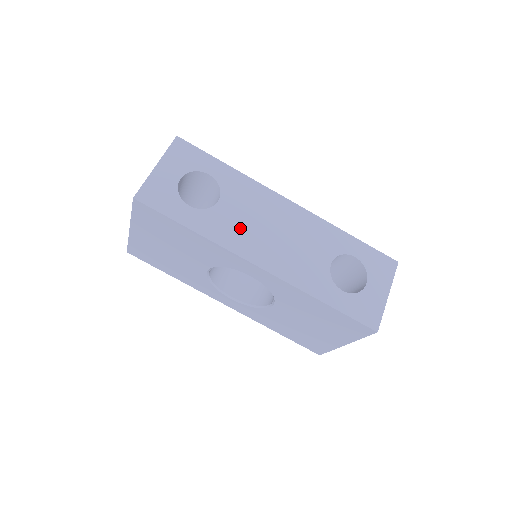
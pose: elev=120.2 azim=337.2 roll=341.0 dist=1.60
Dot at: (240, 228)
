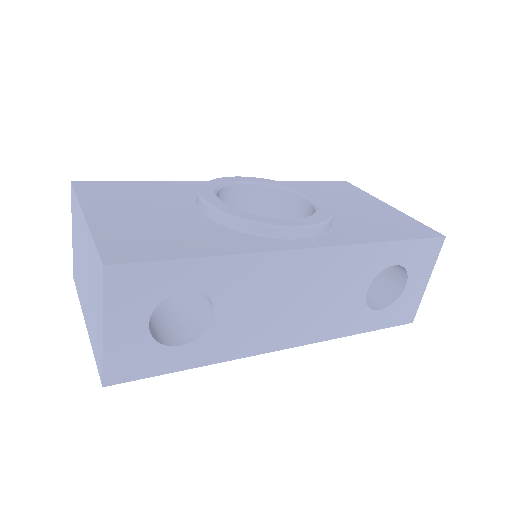
Dot at: (253, 326)
